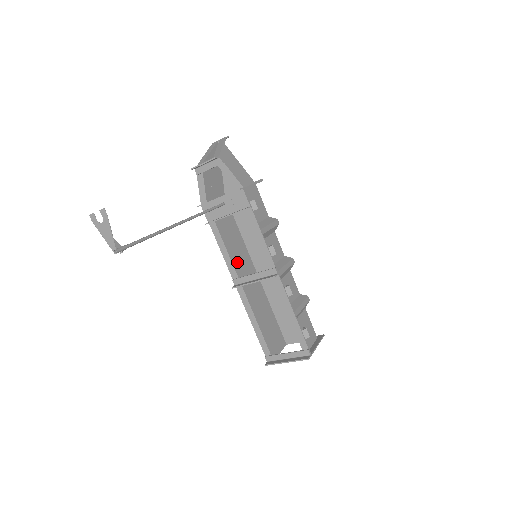
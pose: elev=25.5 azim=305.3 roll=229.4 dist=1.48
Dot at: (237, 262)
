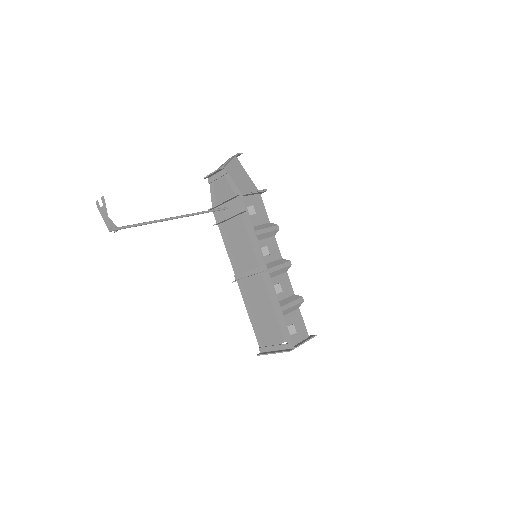
Dot at: (240, 260)
